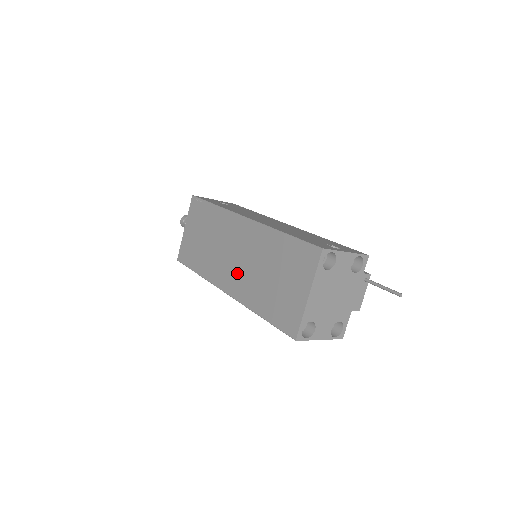
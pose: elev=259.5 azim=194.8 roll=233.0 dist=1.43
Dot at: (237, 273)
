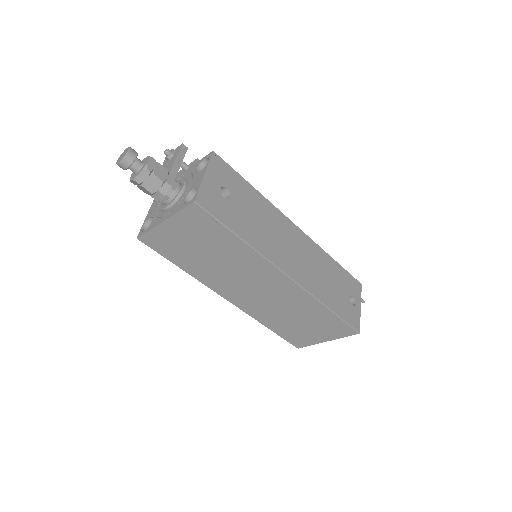
Dot at: (253, 300)
